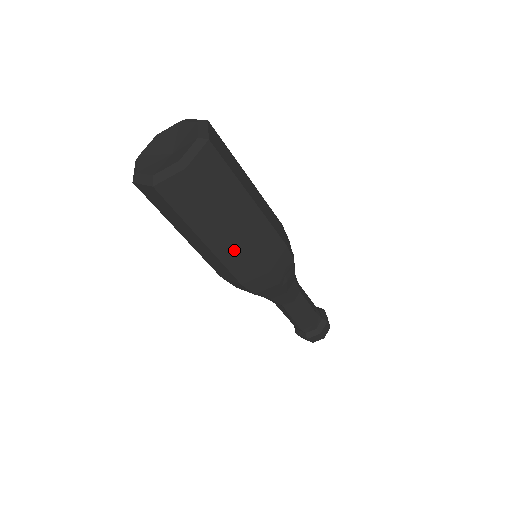
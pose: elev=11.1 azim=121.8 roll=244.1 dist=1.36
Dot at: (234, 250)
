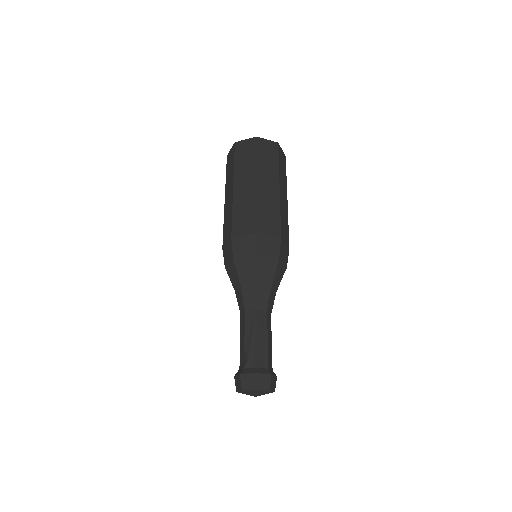
Dot at: (270, 203)
